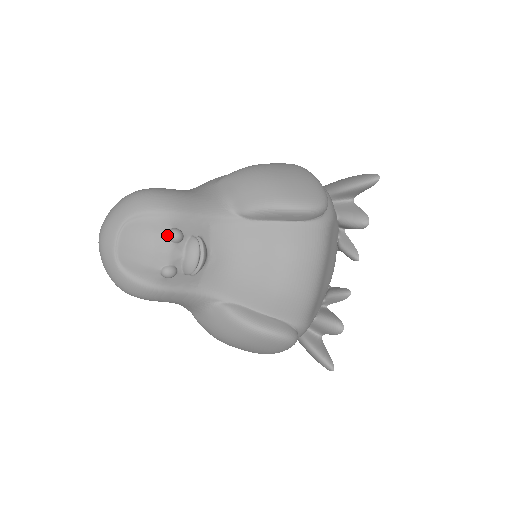
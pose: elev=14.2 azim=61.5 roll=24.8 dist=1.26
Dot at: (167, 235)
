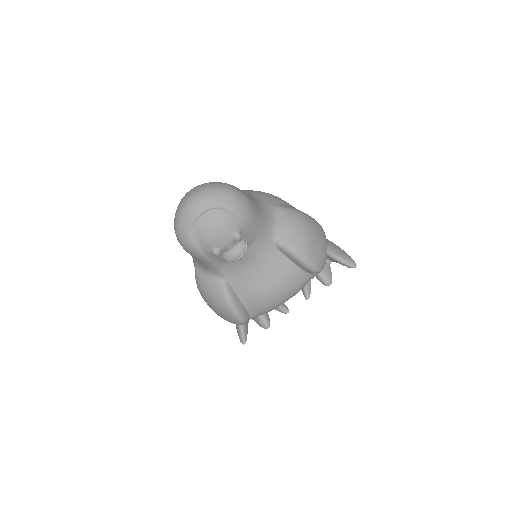
Dot at: (234, 234)
